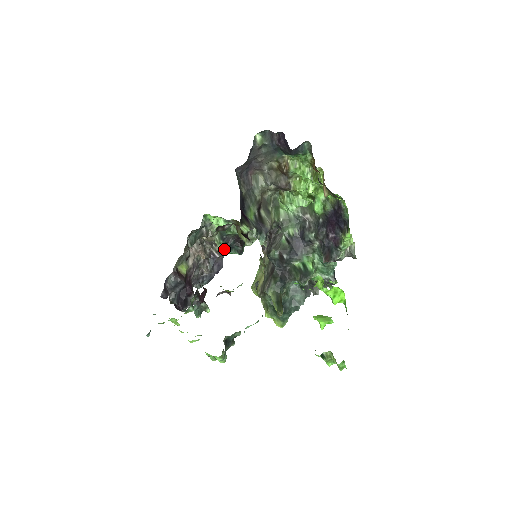
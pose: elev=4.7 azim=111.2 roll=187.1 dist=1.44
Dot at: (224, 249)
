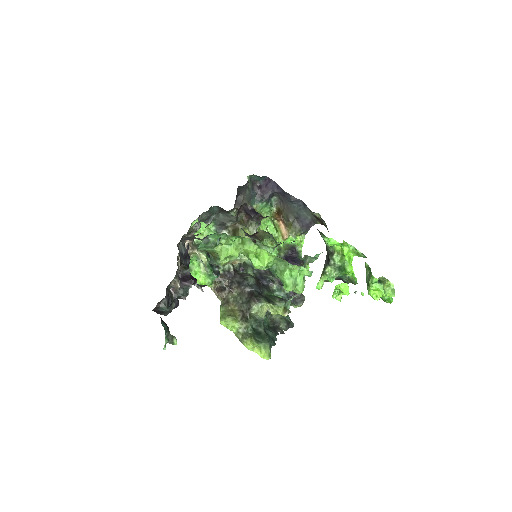
Dot at: (208, 260)
